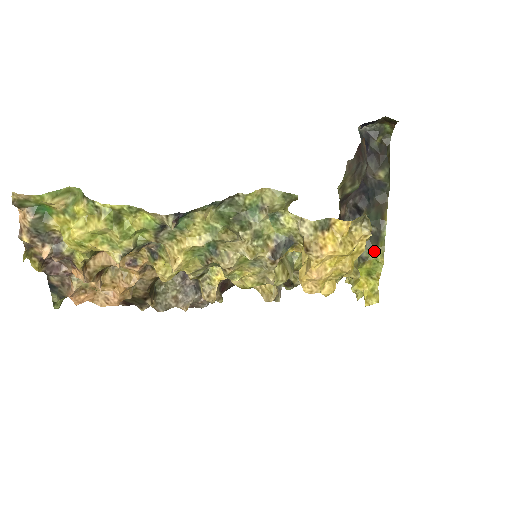
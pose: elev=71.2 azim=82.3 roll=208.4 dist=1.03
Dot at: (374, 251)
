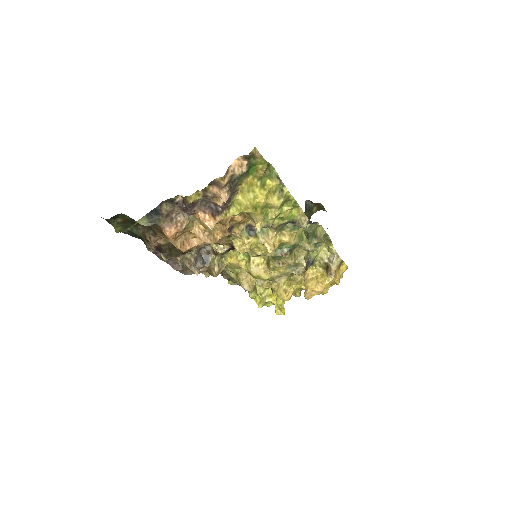
Dot at: occluded
